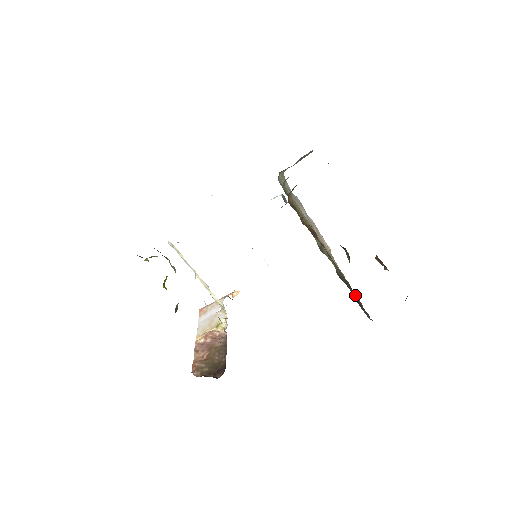
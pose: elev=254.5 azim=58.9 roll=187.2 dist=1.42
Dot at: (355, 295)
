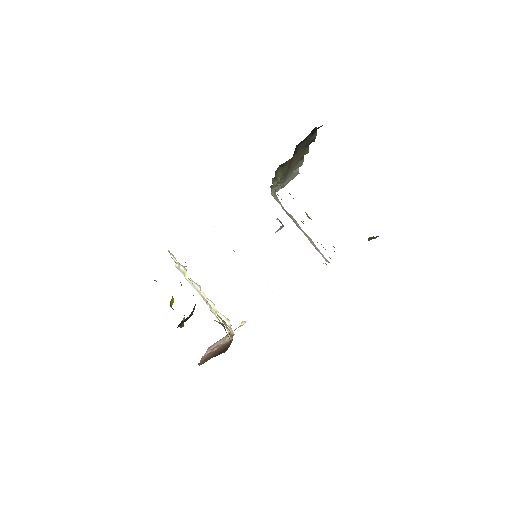
Dot at: occluded
